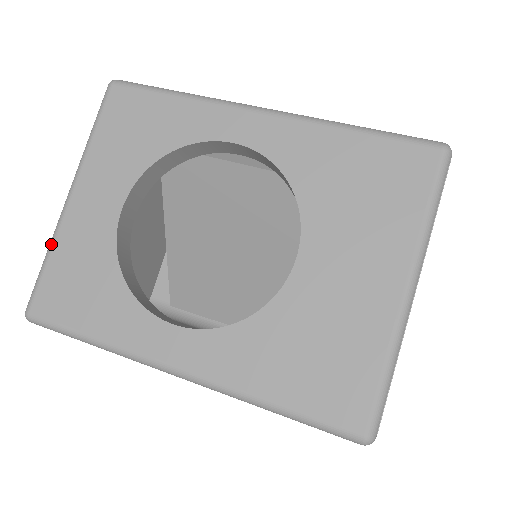
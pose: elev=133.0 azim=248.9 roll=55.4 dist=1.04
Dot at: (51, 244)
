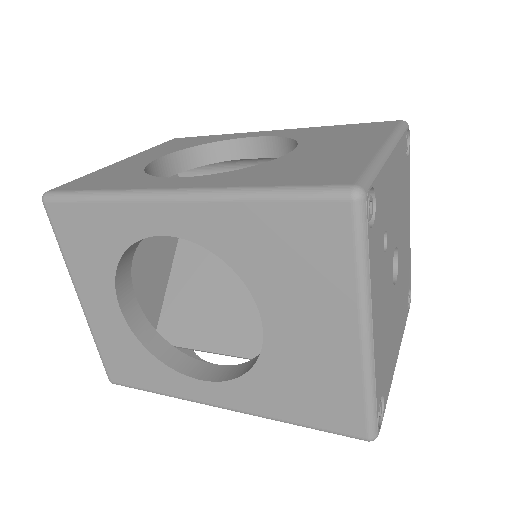
Dot at: (92, 172)
